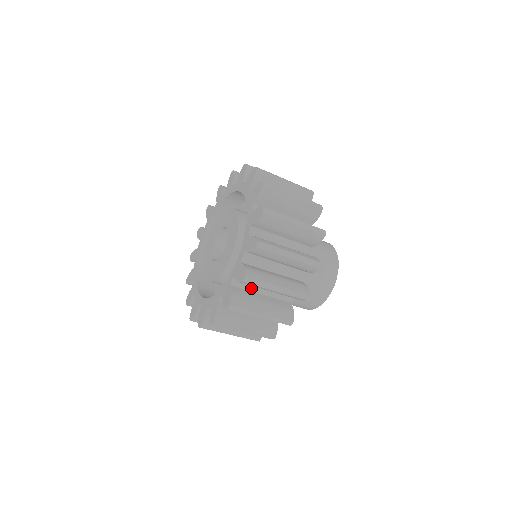
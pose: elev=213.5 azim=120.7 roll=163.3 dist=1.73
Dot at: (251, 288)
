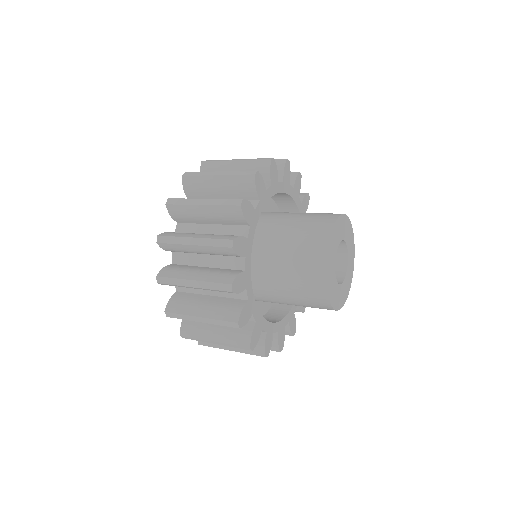
Dot at: occluded
